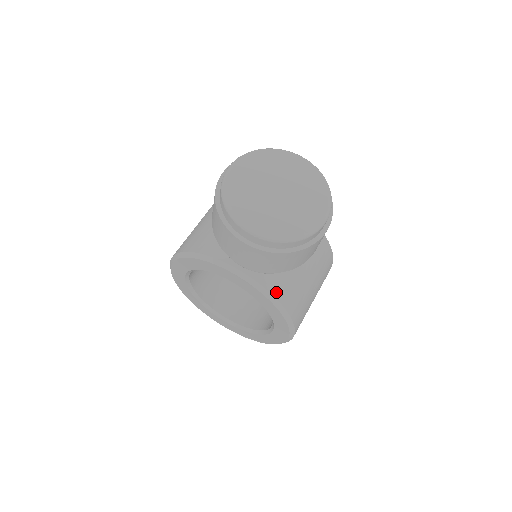
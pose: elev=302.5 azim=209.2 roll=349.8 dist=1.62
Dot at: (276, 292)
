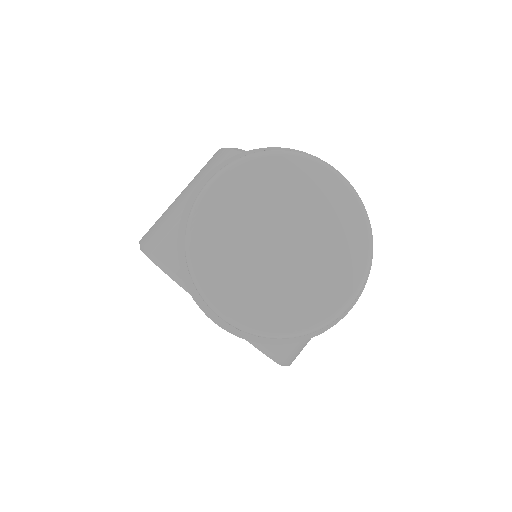
Dot at: occluded
